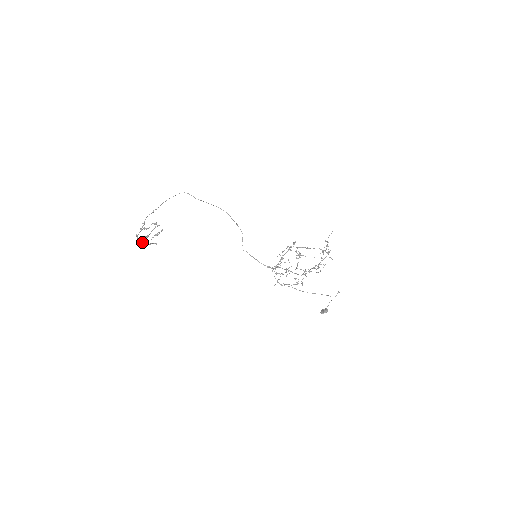
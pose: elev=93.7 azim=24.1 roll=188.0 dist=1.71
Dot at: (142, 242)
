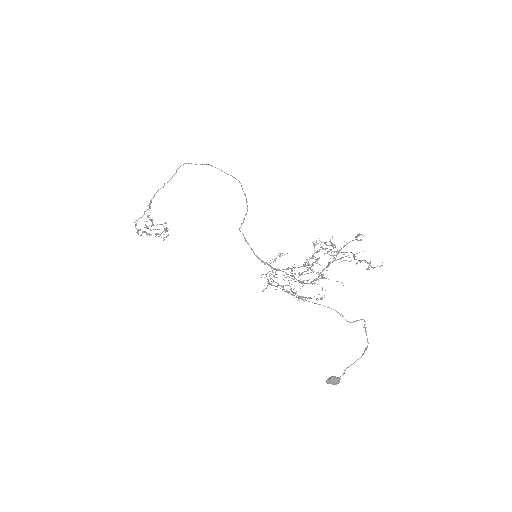
Dot at: (137, 231)
